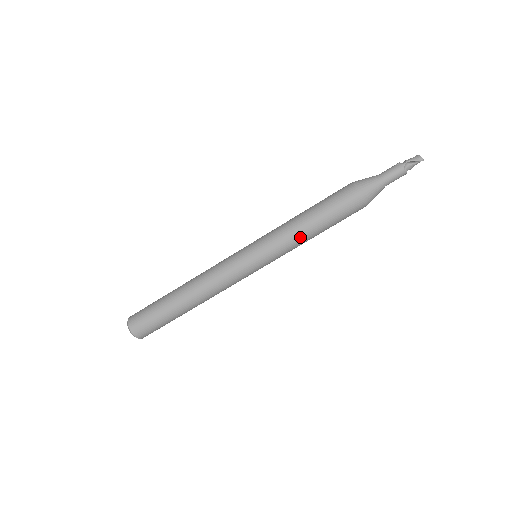
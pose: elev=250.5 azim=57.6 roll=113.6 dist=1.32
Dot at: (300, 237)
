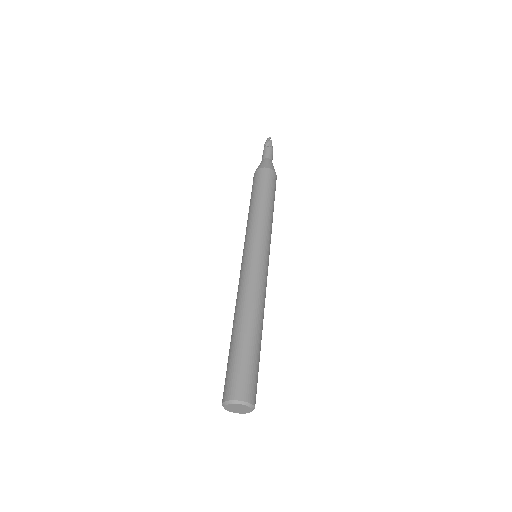
Dot at: (262, 212)
